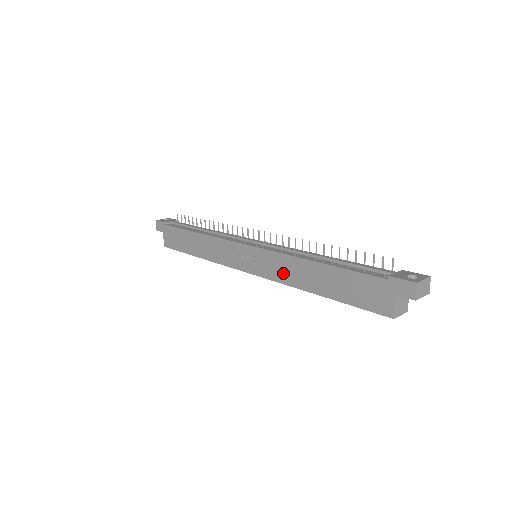
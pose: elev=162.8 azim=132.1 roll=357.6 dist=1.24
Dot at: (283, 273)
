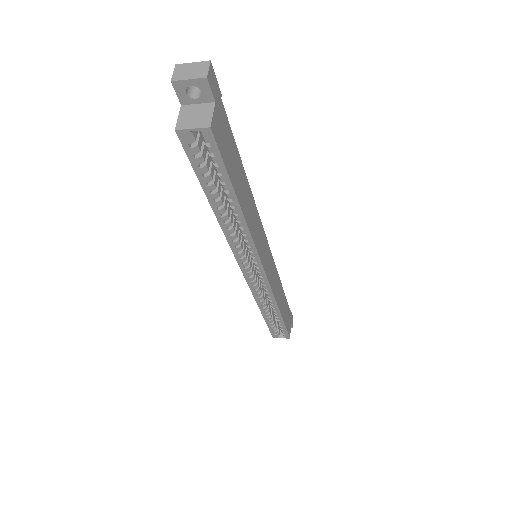
Dot at: occluded
